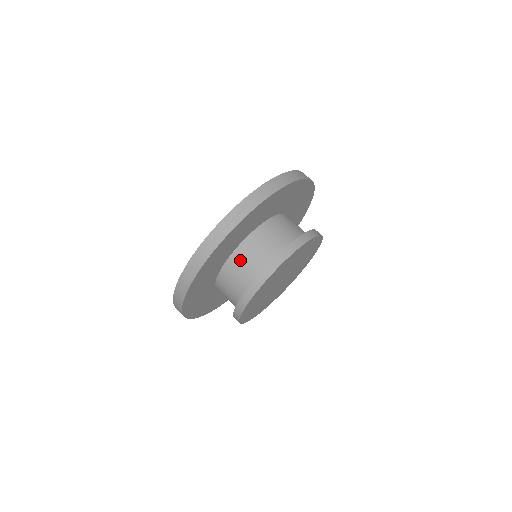
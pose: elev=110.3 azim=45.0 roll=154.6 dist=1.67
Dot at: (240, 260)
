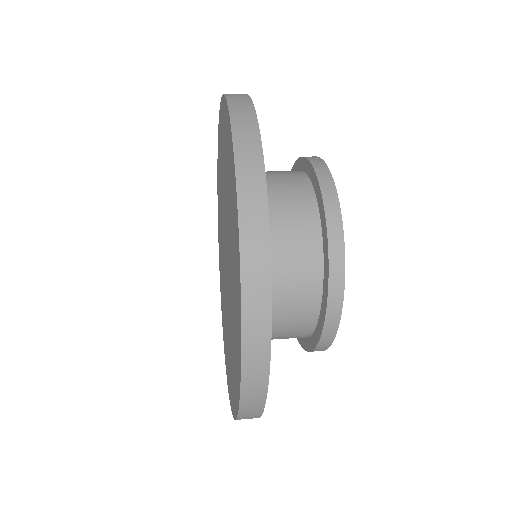
Dot at: (268, 182)
